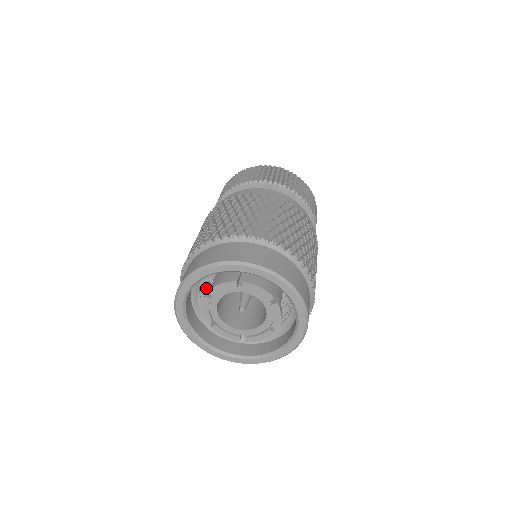
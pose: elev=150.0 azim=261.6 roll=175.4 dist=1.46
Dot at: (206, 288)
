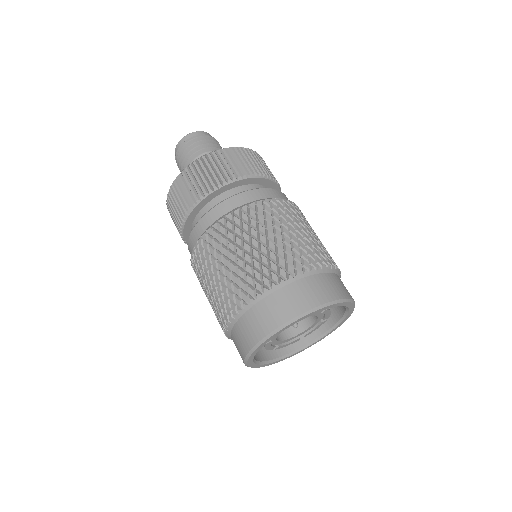
Dot at: occluded
